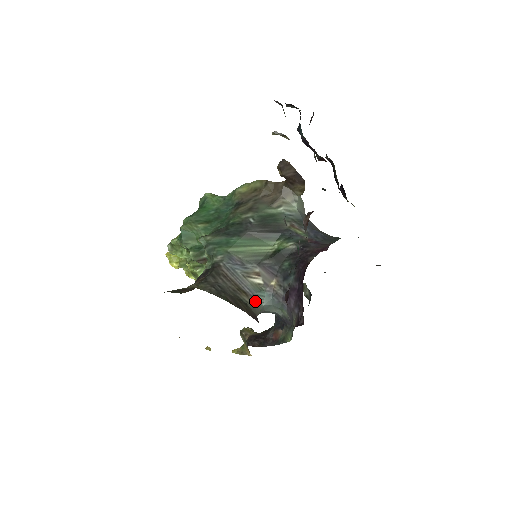
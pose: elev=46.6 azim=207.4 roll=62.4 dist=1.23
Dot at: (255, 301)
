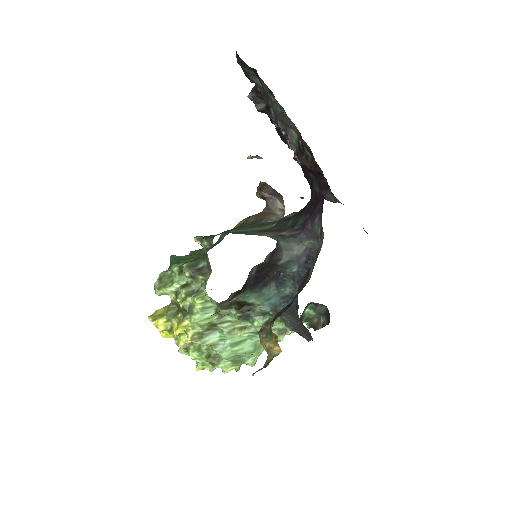
Dot at: (270, 237)
